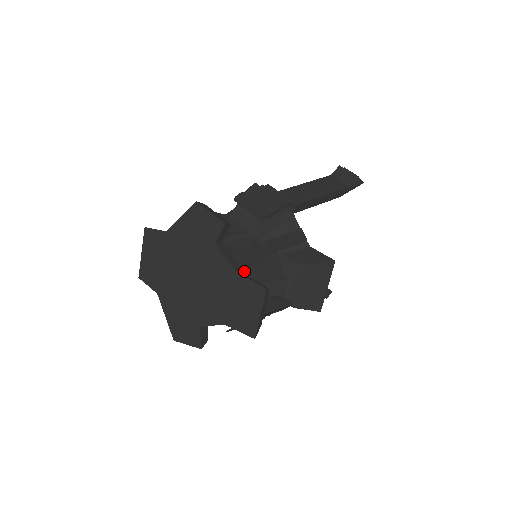
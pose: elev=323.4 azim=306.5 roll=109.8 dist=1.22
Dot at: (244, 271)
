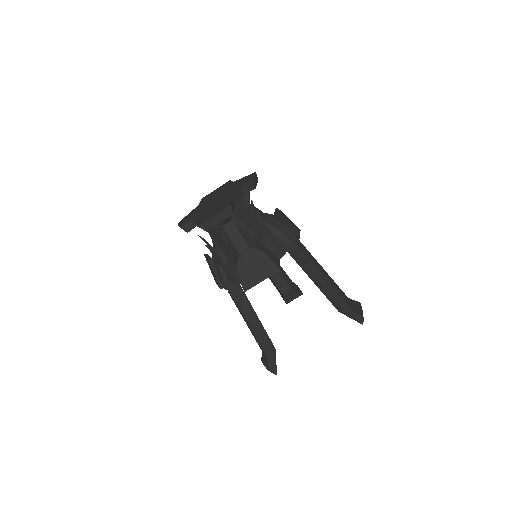
Dot at: (237, 216)
